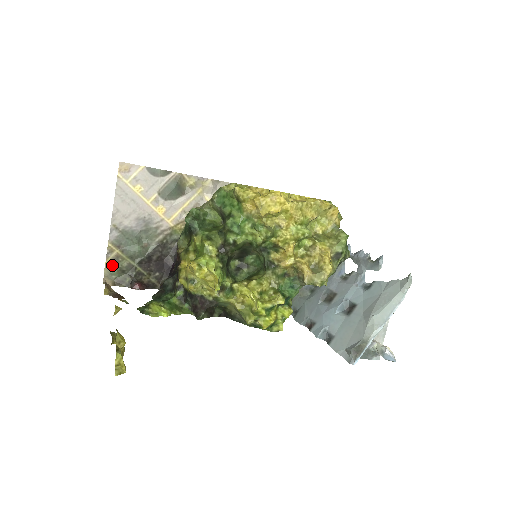
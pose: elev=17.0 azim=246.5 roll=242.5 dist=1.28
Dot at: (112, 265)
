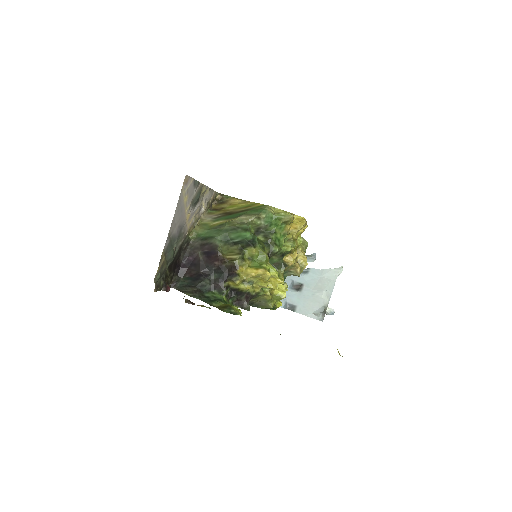
Dot at: (159, 272)
